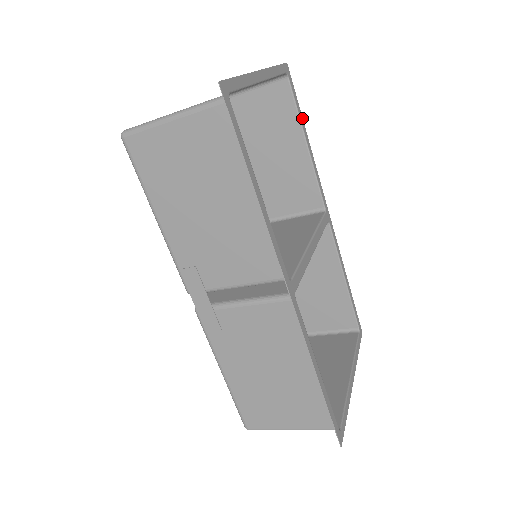
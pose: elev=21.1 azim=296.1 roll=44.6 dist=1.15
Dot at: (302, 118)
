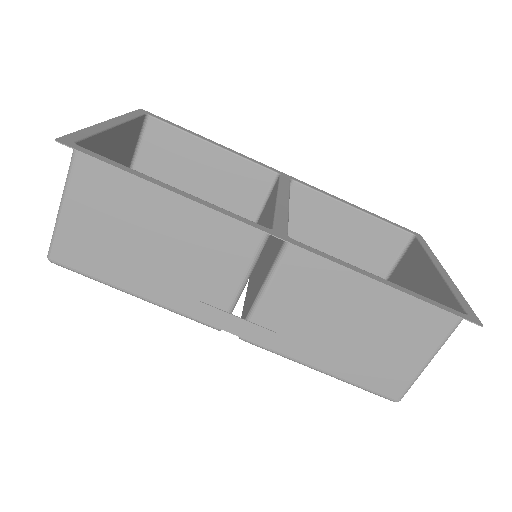
Dot at: (191, 132)
